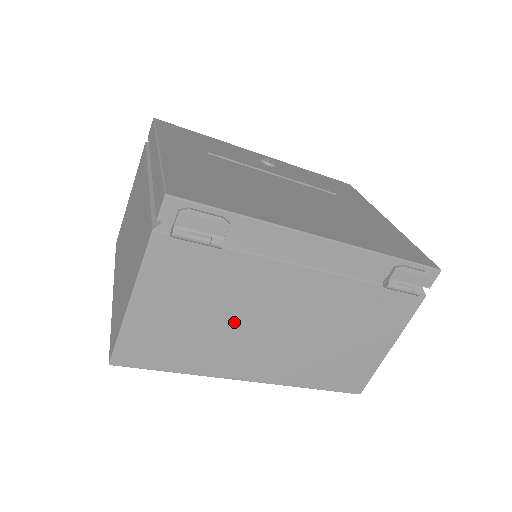
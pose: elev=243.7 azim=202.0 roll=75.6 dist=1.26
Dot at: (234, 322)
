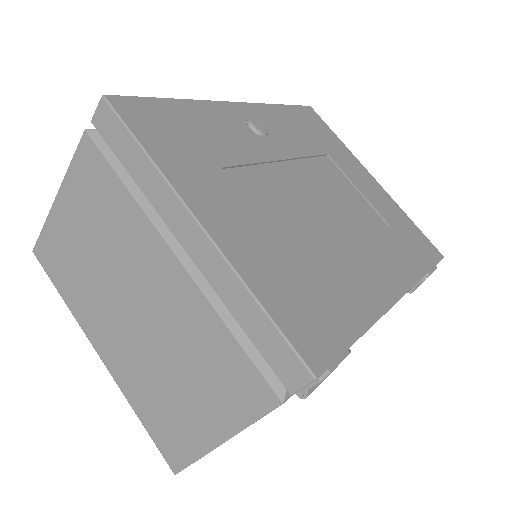
Dot at: occluded
